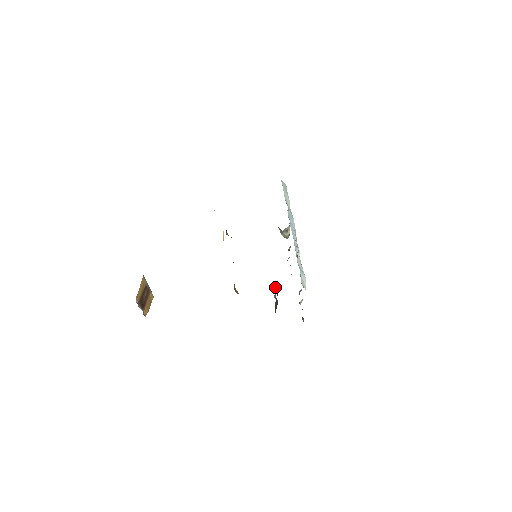
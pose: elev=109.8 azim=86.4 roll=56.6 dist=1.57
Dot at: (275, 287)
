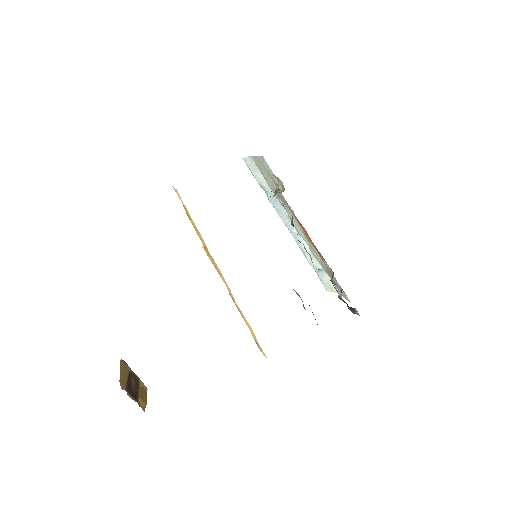
Dot at: (298, 295)
